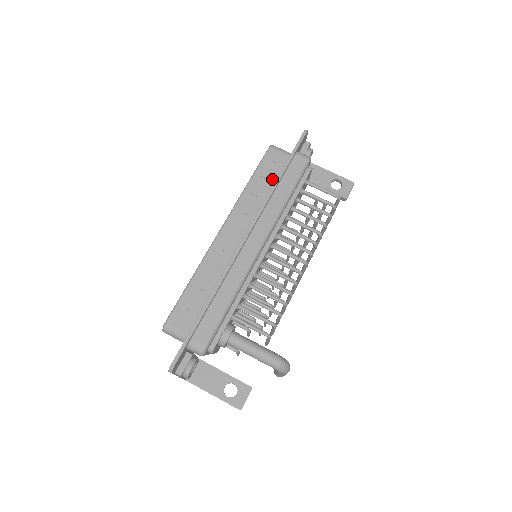
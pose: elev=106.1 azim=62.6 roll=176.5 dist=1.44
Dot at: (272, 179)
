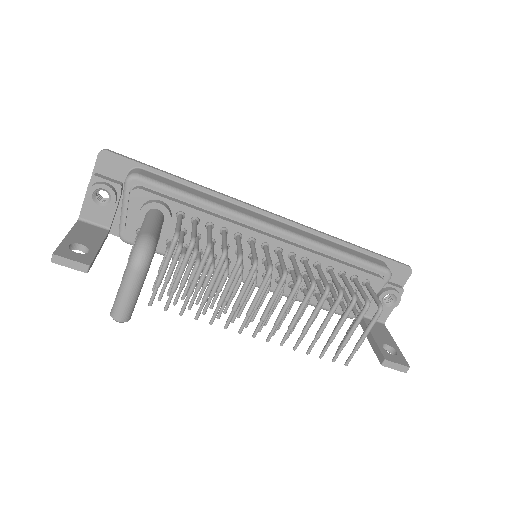
Dot at: occluded
